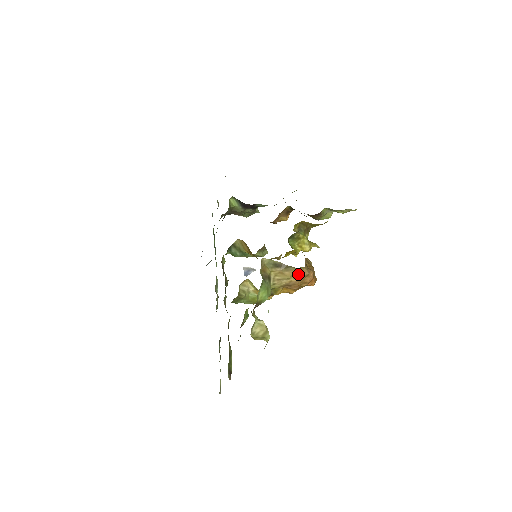
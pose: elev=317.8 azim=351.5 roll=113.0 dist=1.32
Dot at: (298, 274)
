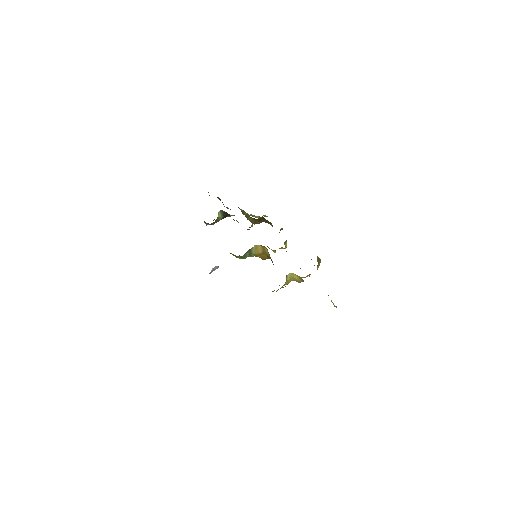
Dot at: occluded
